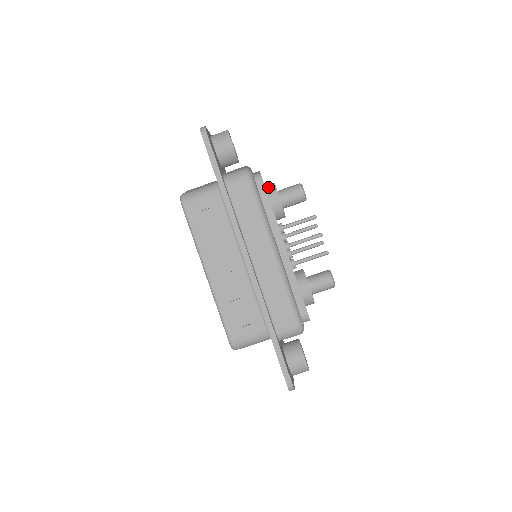
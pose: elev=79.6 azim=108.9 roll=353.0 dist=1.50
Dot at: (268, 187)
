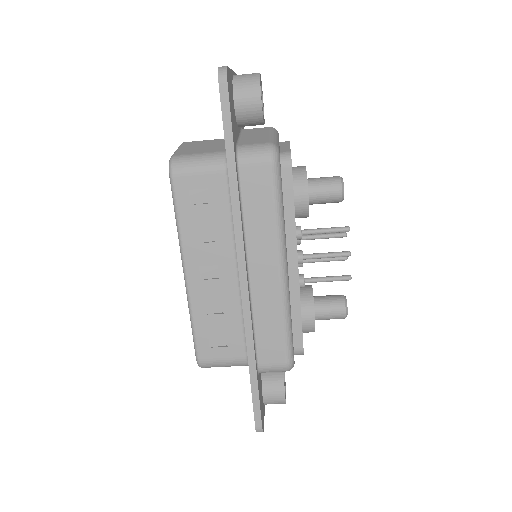
Dot at: (296, 173)
